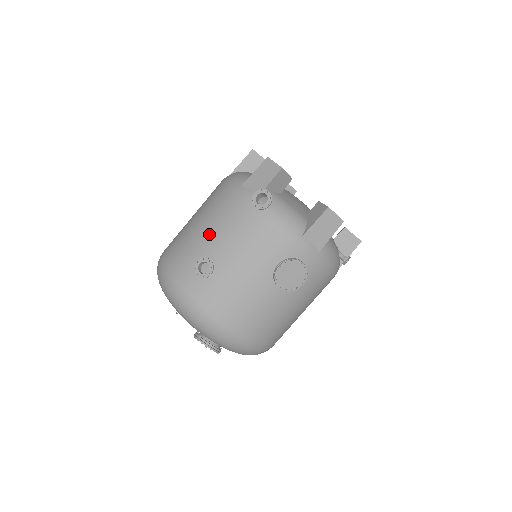
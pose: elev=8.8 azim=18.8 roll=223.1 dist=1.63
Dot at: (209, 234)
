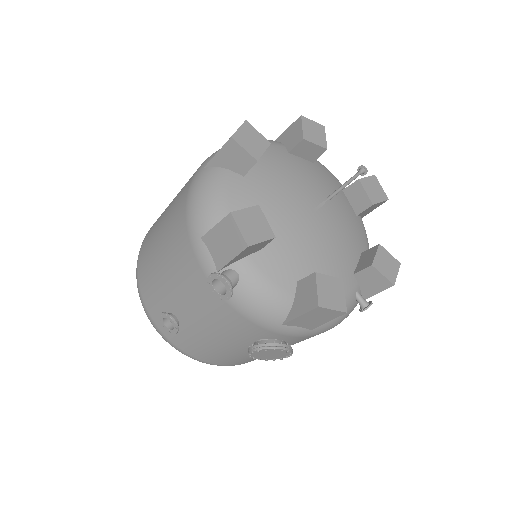
Dot at: (170, 284)
